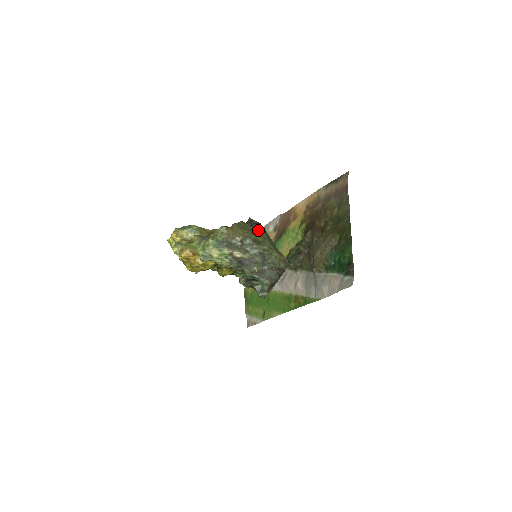
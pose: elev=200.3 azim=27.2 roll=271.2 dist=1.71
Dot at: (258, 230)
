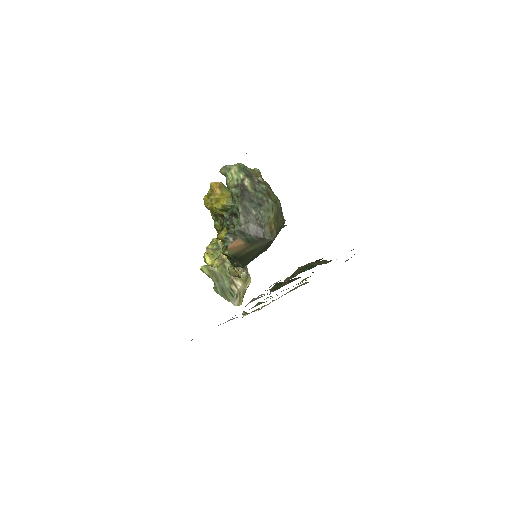
Dot at: (279, 200)
